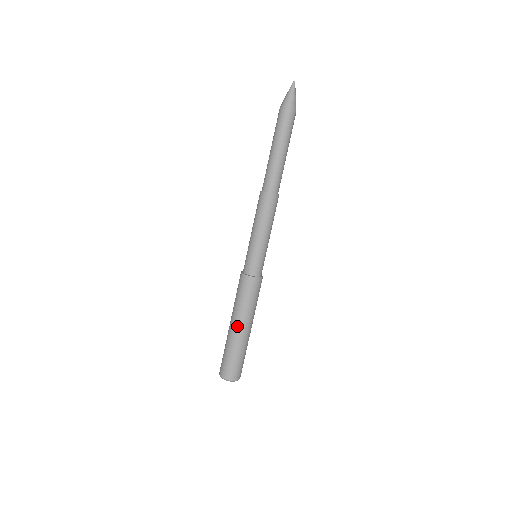
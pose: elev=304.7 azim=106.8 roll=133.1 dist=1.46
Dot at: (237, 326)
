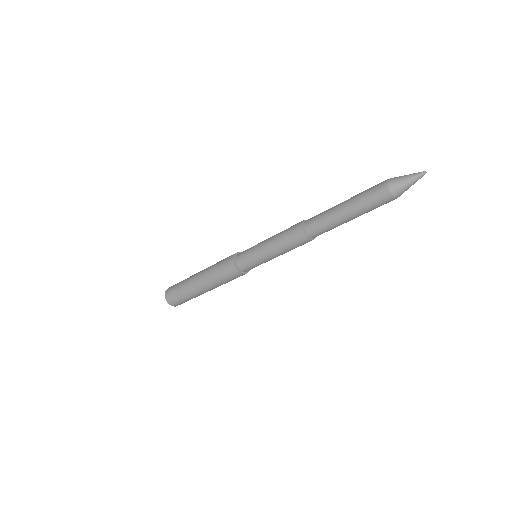
Dot at: (198, 280)
